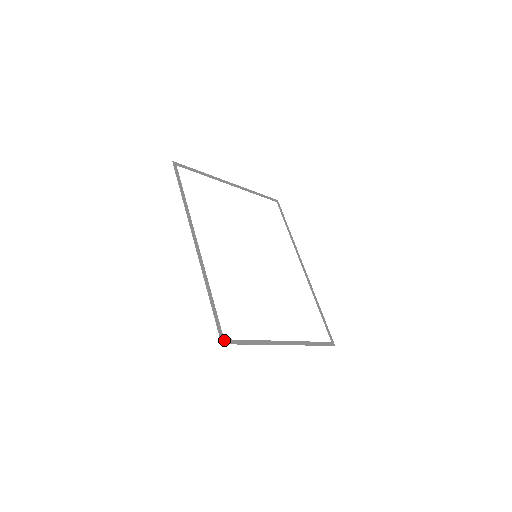
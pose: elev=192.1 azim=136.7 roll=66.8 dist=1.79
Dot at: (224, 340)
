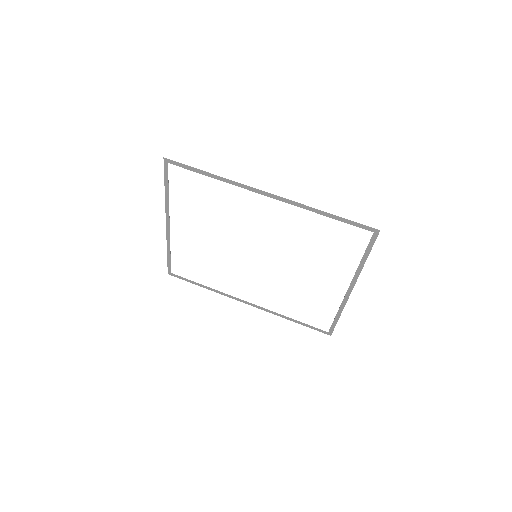
Dot at: (374, 232)
